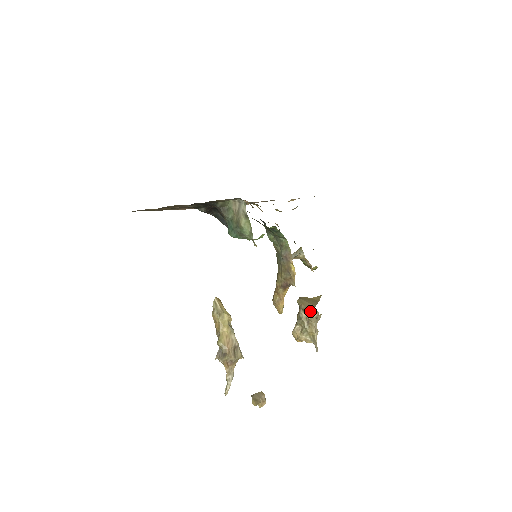
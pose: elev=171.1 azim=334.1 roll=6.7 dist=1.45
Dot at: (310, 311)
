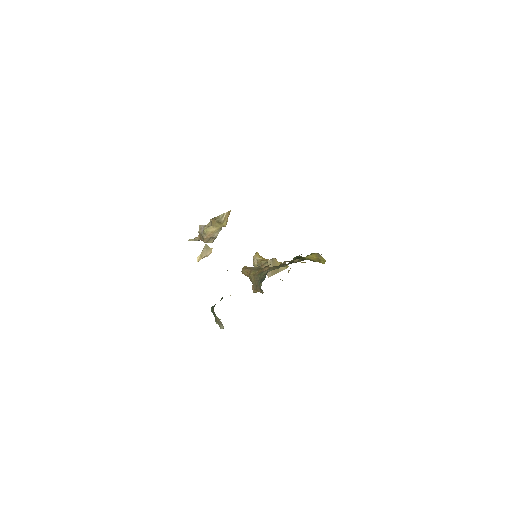
Dot at: (267, 273)
